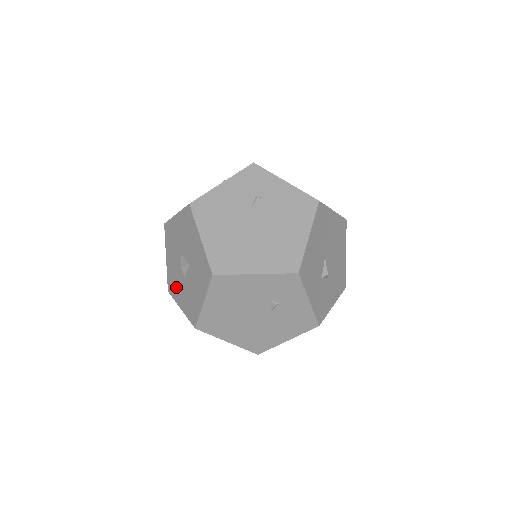
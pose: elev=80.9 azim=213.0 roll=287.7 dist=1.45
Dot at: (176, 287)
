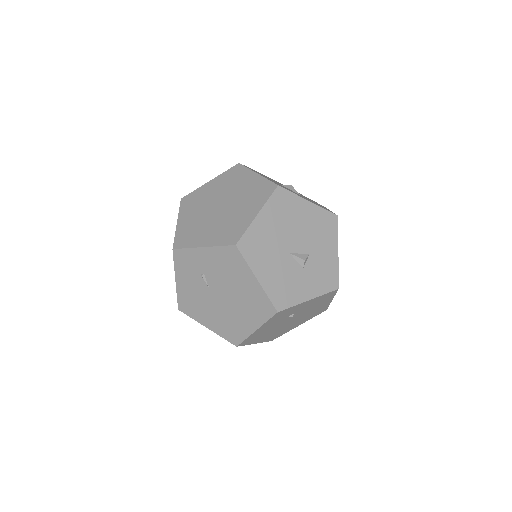
Dot at: occluded
